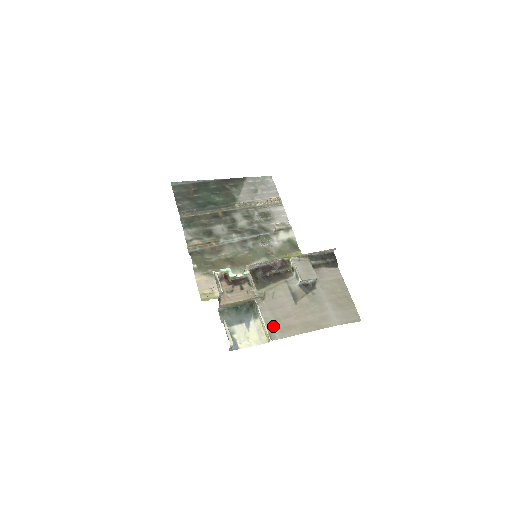
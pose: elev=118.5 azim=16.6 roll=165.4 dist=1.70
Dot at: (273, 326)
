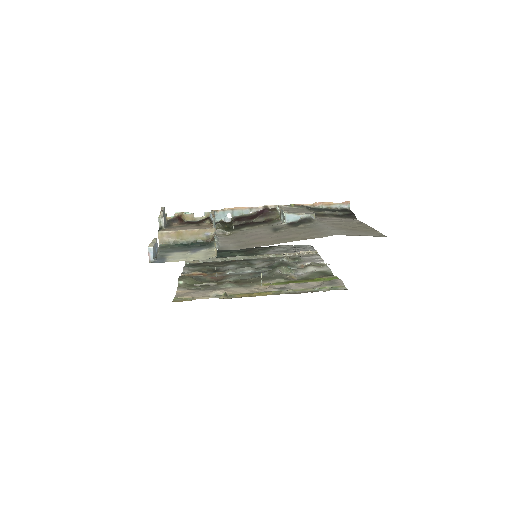
Dot at: (230, 244)
